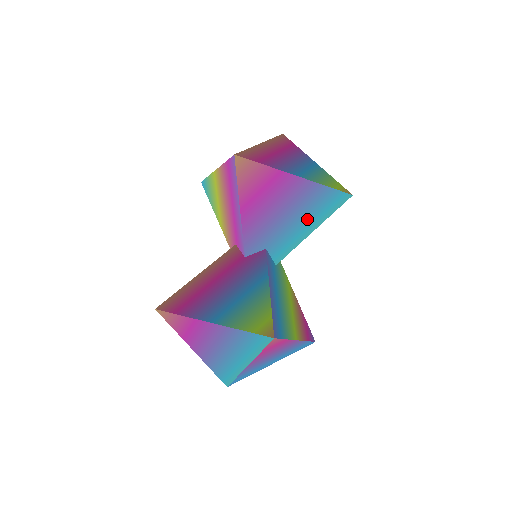
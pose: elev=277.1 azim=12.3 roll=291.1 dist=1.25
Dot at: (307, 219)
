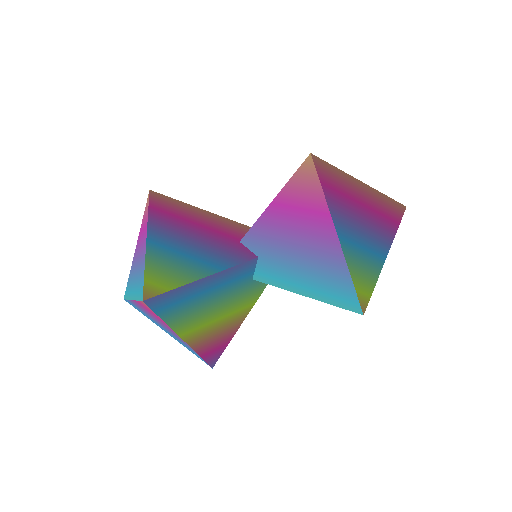
Dot at: (309, 280)
